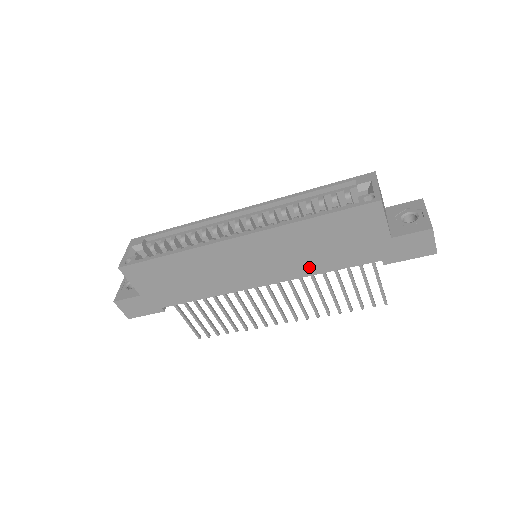
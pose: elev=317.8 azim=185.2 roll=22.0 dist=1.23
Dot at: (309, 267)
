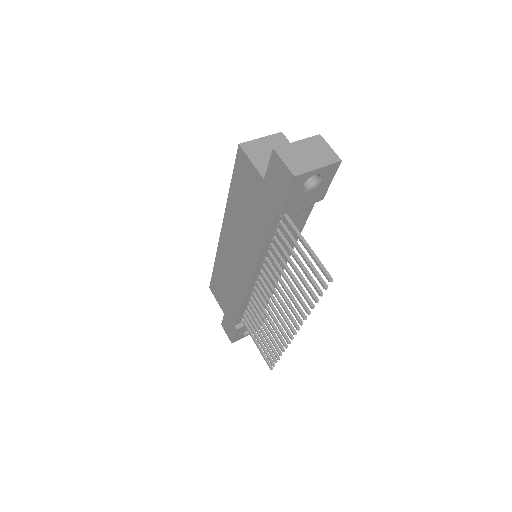
Dot at: (254, 244)
